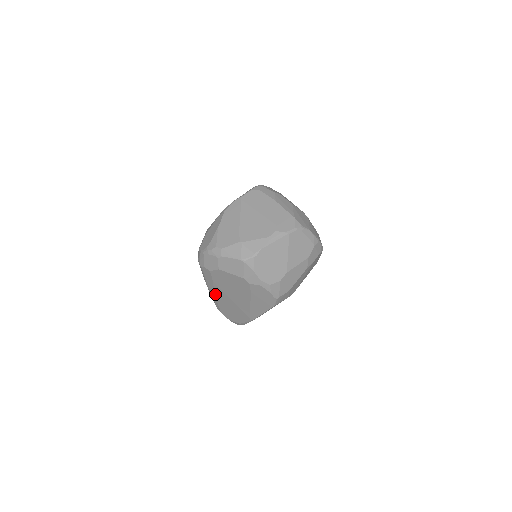
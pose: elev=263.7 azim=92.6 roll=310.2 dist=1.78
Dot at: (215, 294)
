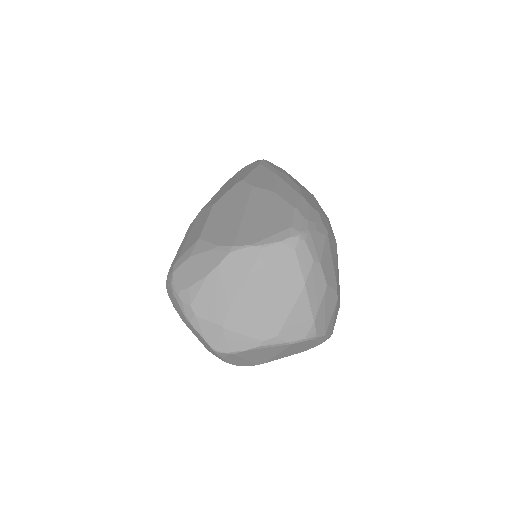
Dot at: occluded
